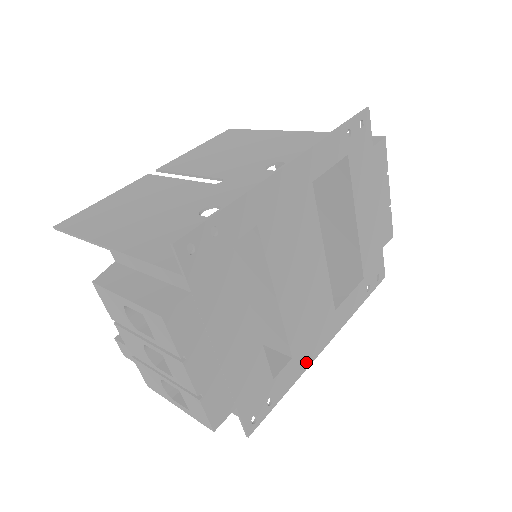
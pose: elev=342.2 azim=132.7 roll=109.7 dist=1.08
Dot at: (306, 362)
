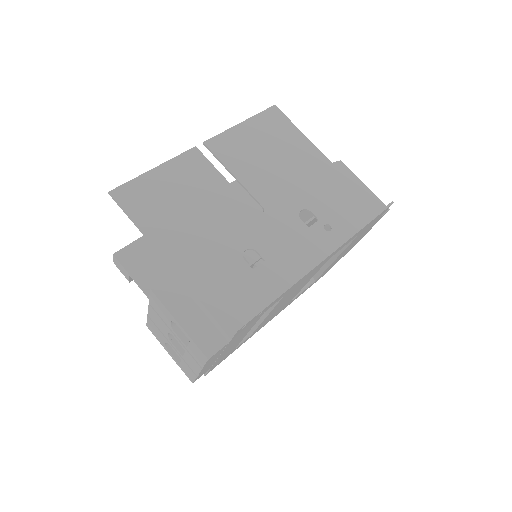
Dot at: occluded
